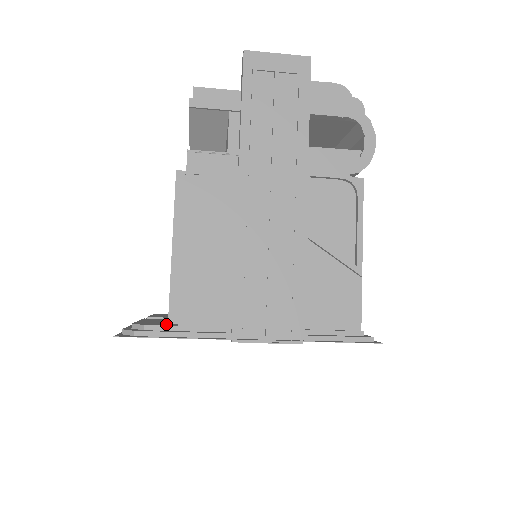
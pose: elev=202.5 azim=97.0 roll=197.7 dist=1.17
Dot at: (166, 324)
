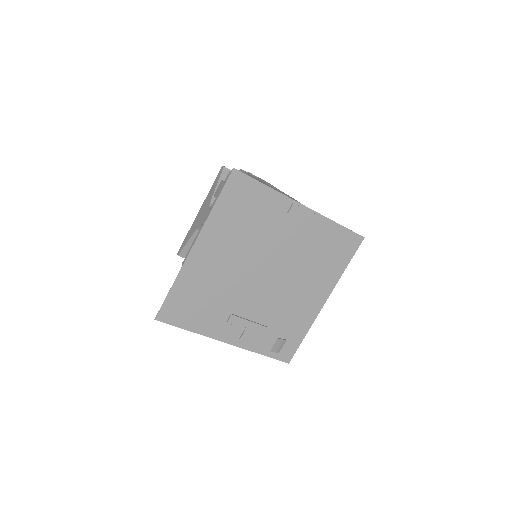
Dot at: occluded
